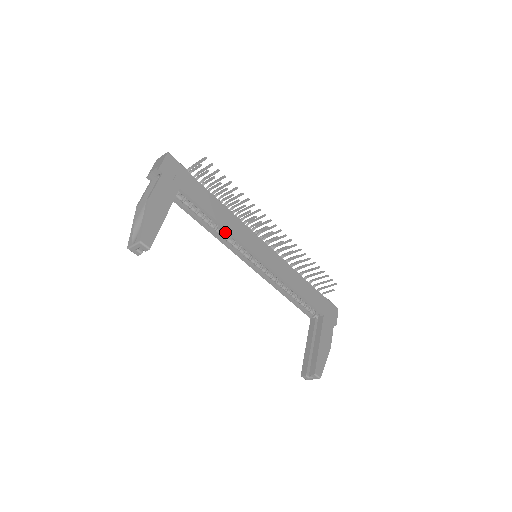
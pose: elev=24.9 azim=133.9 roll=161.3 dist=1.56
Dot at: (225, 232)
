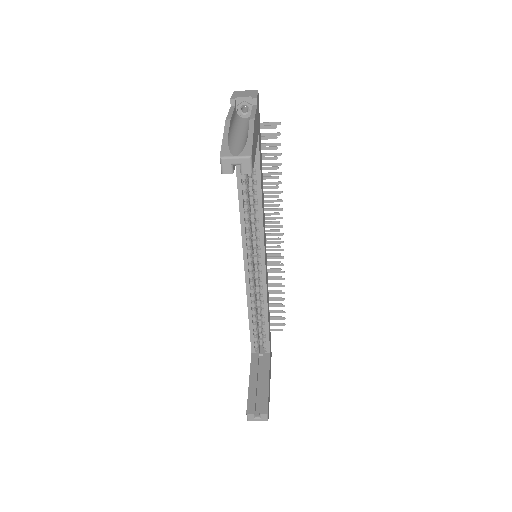
Dot at: (250, 212)
